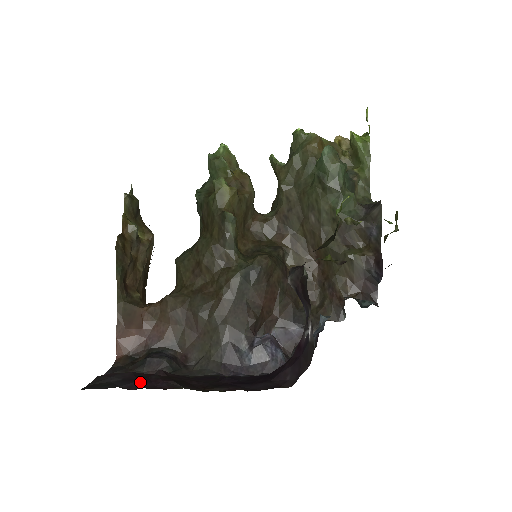
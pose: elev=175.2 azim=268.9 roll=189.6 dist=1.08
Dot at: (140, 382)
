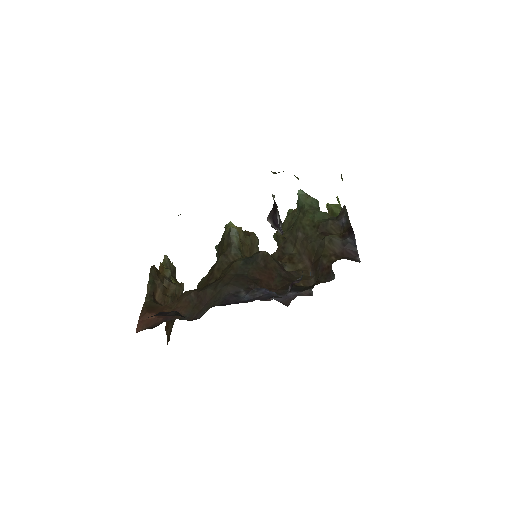
Dot at: occluded
